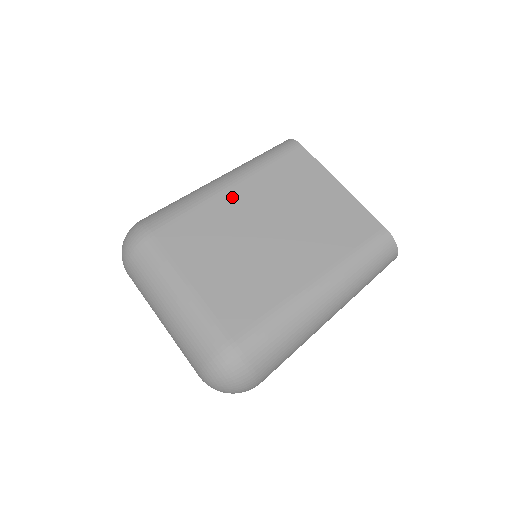
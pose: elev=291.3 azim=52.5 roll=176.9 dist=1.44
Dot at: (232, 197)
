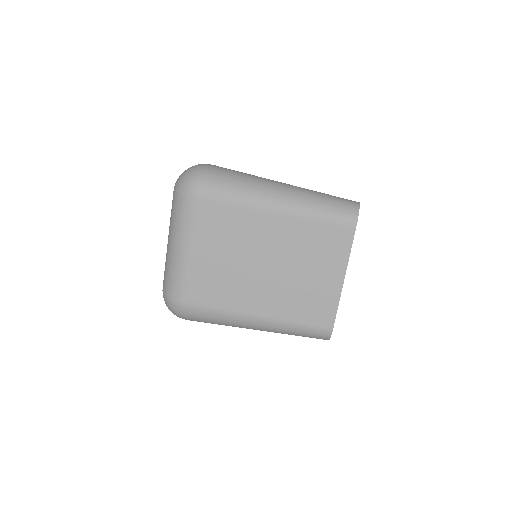
Dot at: (269, 221)
